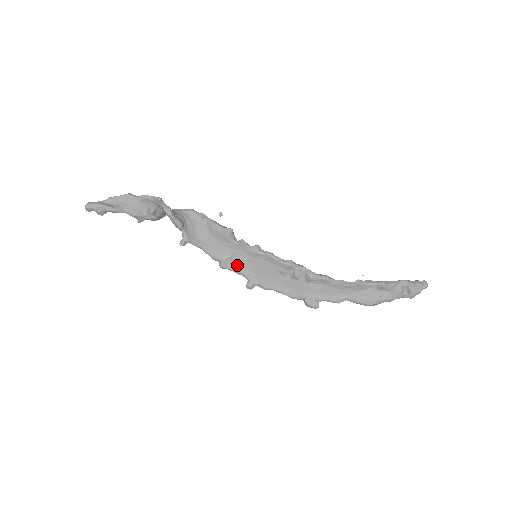
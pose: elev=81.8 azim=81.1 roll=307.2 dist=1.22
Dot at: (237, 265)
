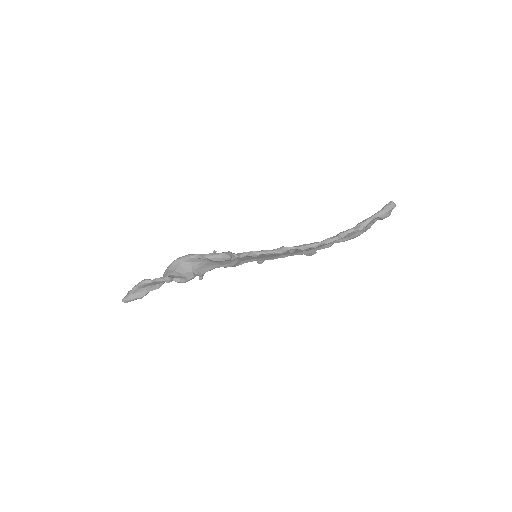
Dot at: (245, 261)
